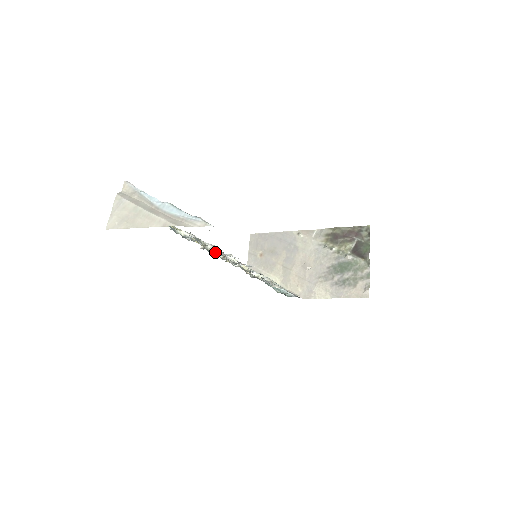
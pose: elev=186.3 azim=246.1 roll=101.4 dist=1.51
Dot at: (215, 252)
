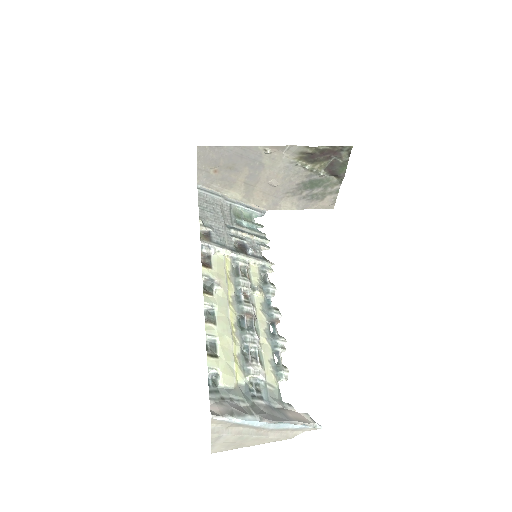
Dot at: (259, 339)
